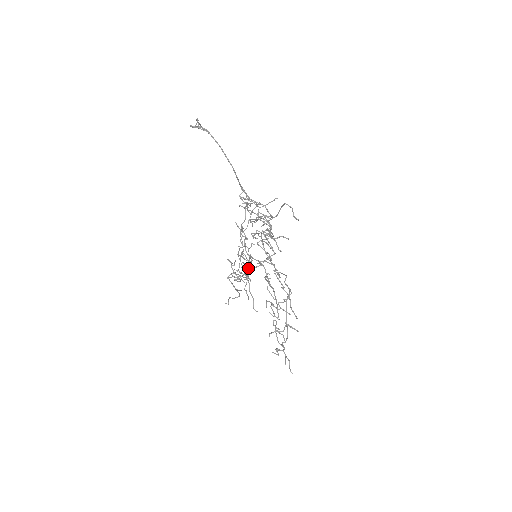
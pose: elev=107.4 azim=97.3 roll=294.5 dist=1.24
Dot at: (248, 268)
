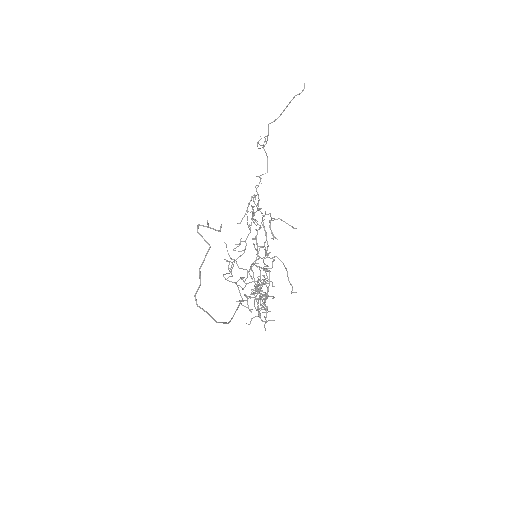
Dot at: (258, 201)
